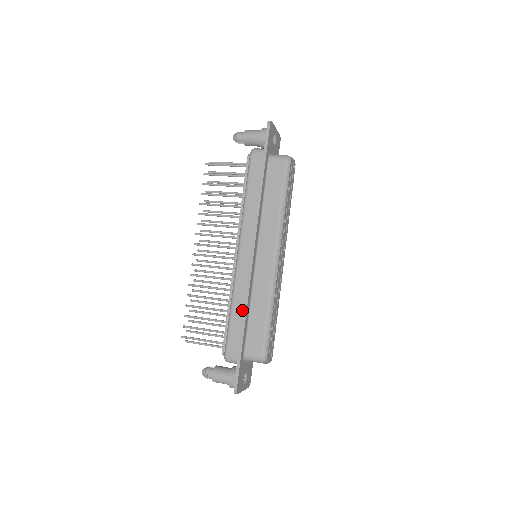
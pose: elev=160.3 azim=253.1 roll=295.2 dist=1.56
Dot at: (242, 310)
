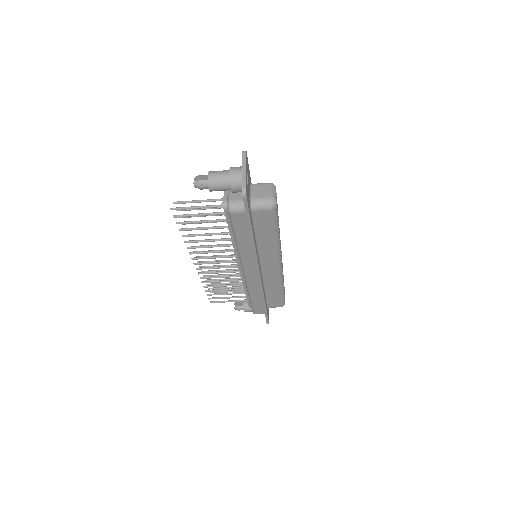
Dot at: occluded
